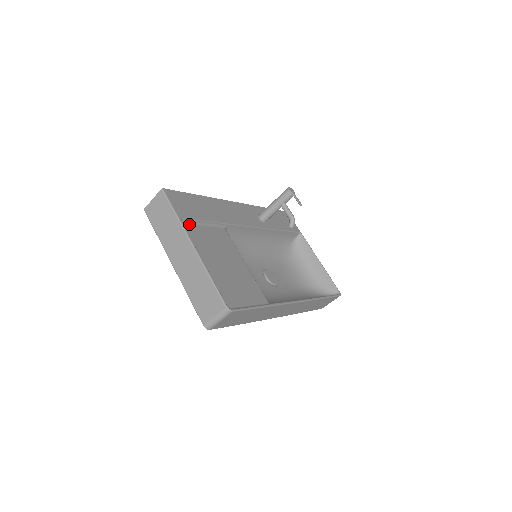
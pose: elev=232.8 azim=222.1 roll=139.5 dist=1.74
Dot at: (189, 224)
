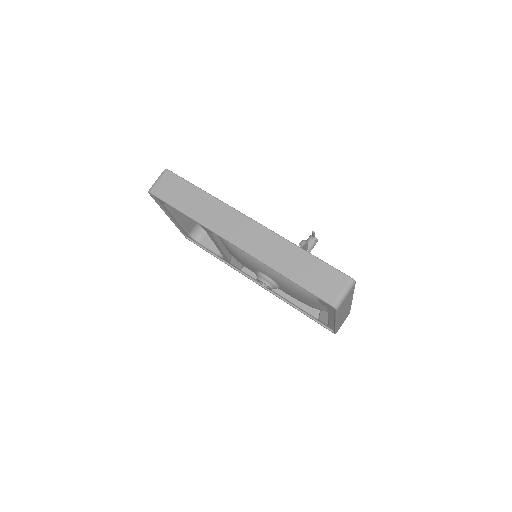
Dot at: occluded
